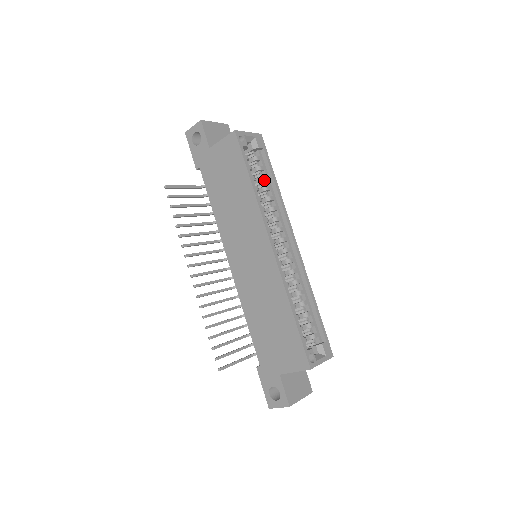
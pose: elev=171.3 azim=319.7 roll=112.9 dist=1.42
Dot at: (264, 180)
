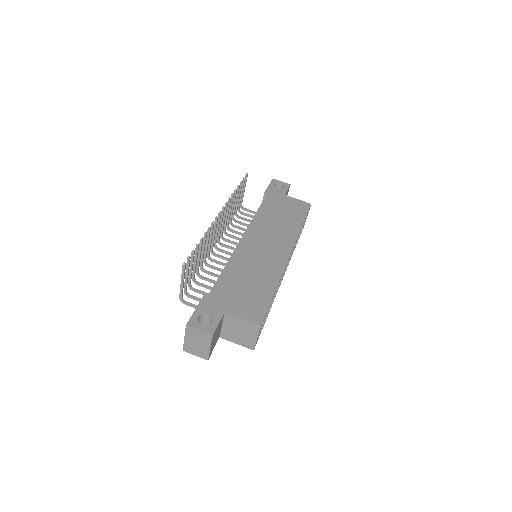
Dot at: occluded
